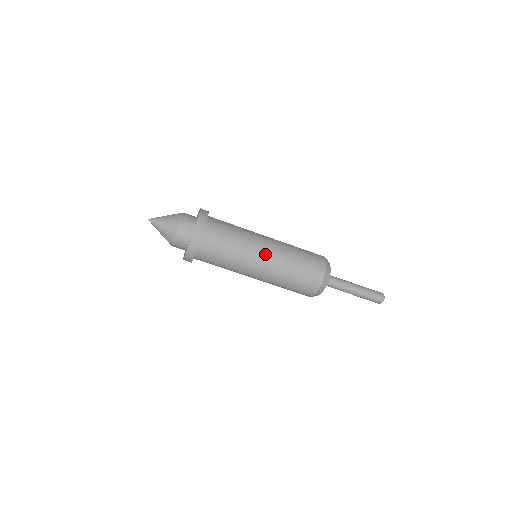
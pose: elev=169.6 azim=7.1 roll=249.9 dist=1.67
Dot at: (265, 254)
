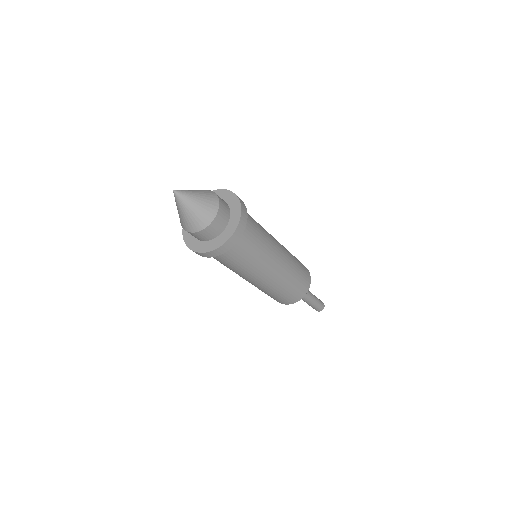
Dot at: (280, 247)
